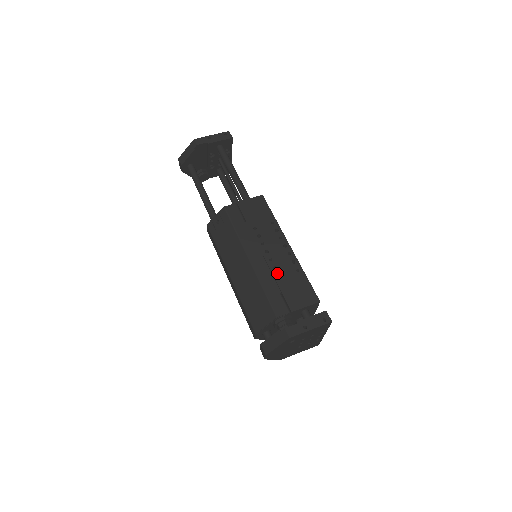
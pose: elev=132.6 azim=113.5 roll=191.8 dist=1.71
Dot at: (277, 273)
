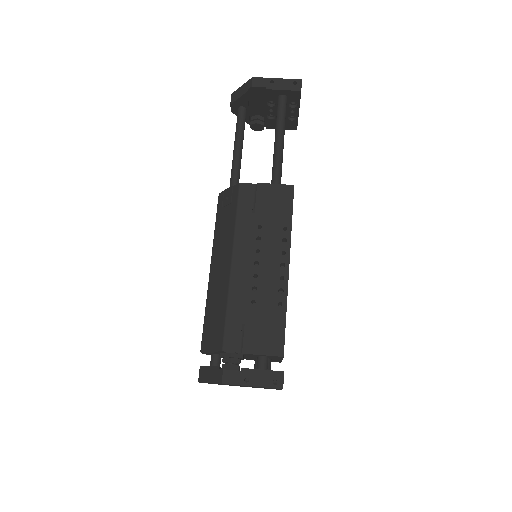
Dot at: (253, 296)
